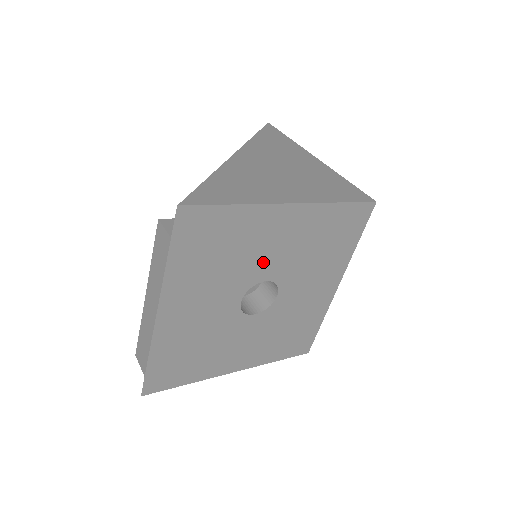
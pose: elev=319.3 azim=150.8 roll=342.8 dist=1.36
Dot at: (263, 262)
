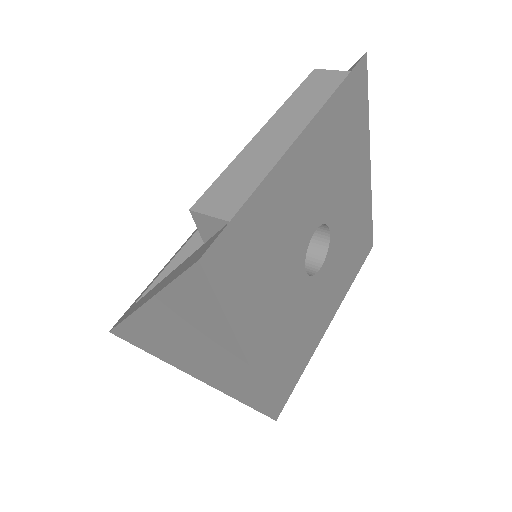
Dot at: (341, 203)
